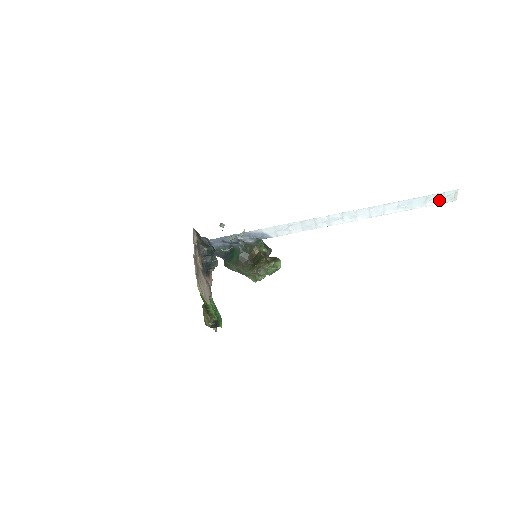
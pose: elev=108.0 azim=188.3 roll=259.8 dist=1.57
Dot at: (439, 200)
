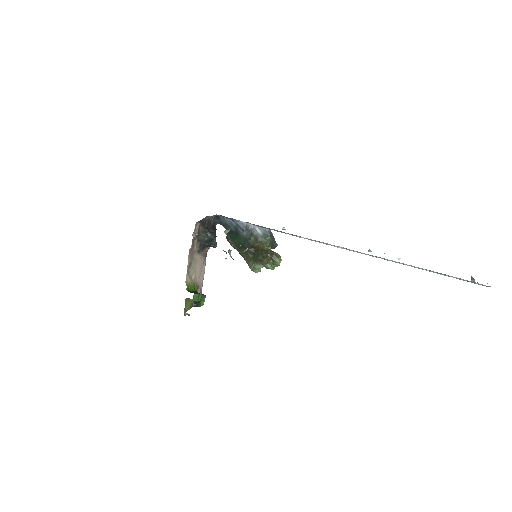
Dot at: (468, 281)
